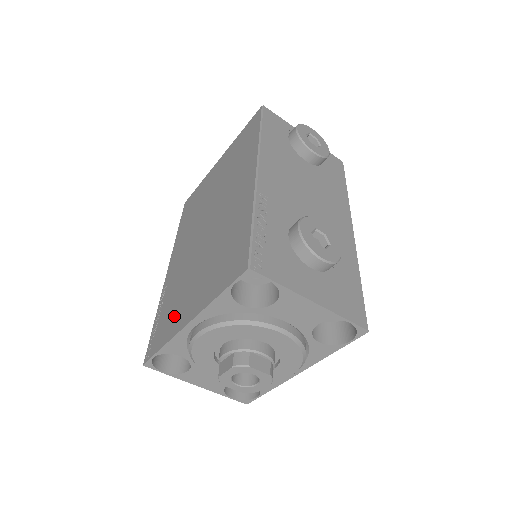
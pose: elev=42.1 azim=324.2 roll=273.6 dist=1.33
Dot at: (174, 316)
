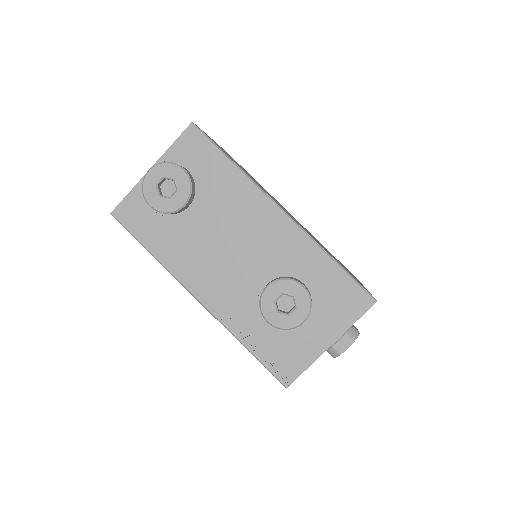
Dot at: occluded
